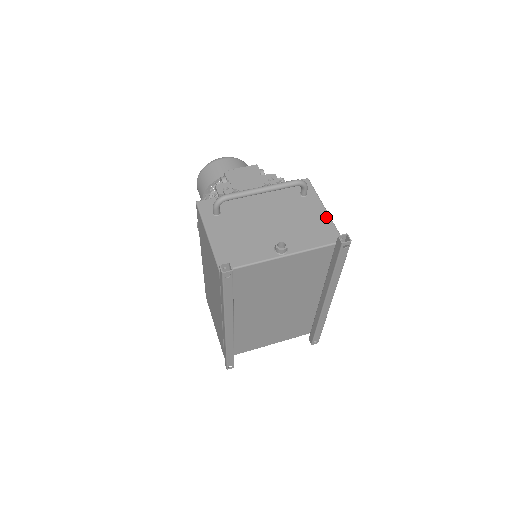
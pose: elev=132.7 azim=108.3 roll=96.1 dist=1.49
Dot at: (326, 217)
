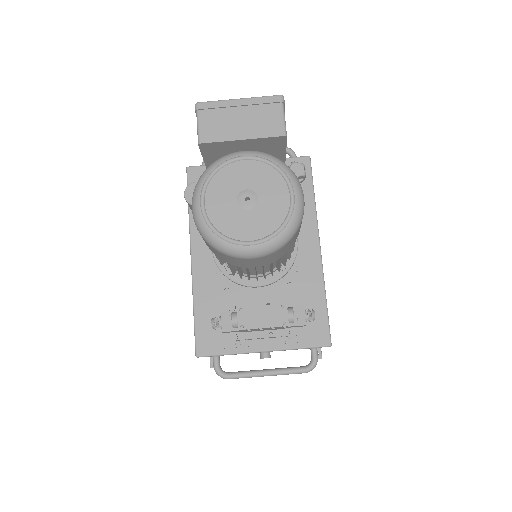
Dot at: occluded
